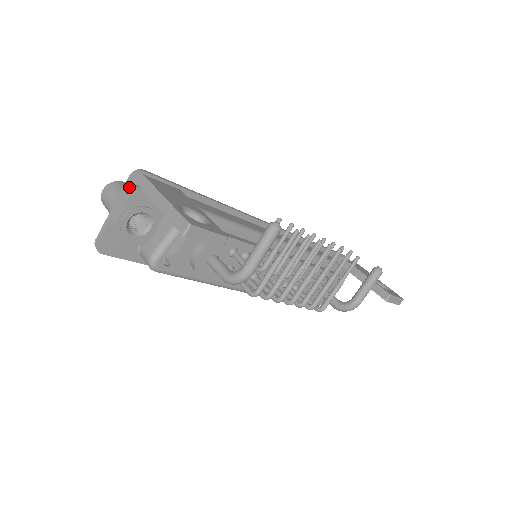
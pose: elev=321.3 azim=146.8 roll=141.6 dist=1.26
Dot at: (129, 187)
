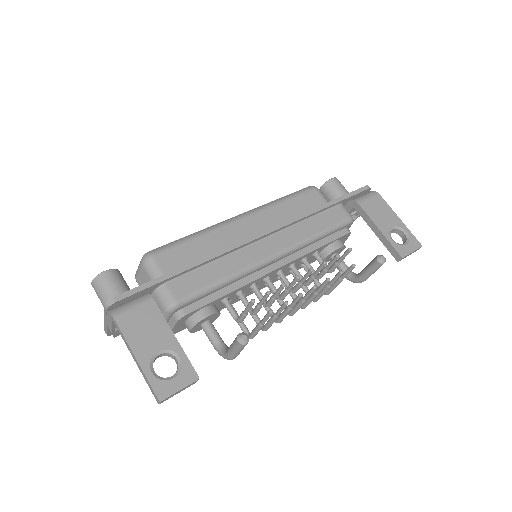
Dot at: (108, 316)
